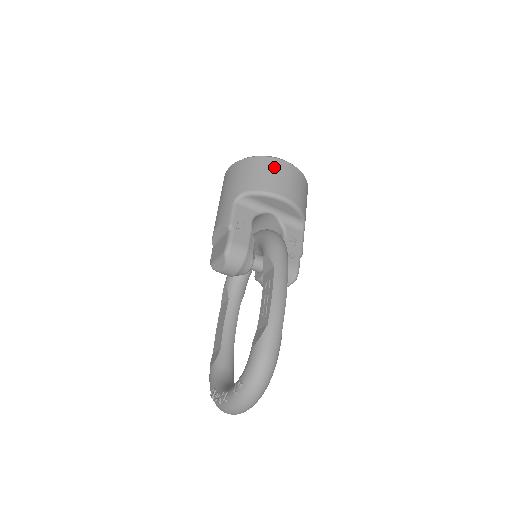
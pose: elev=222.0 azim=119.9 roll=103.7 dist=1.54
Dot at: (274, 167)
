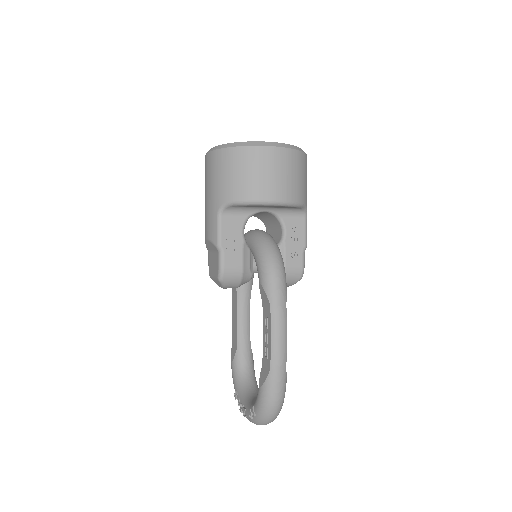
Dot at: (257, 161)
